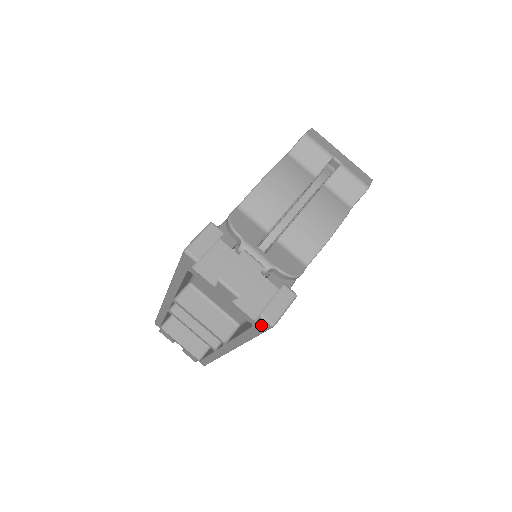
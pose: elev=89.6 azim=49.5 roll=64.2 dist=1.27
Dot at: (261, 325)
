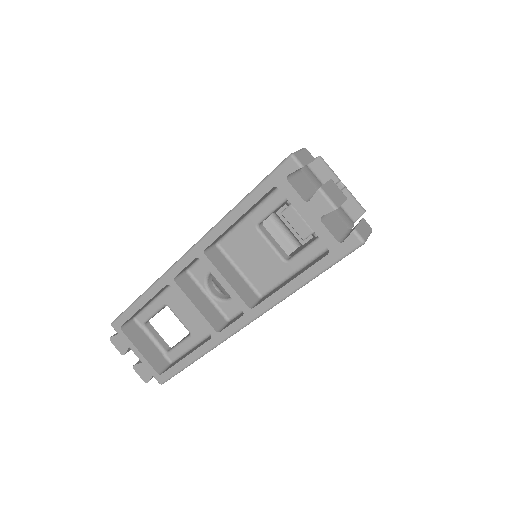
Dot at: (346, 246)
